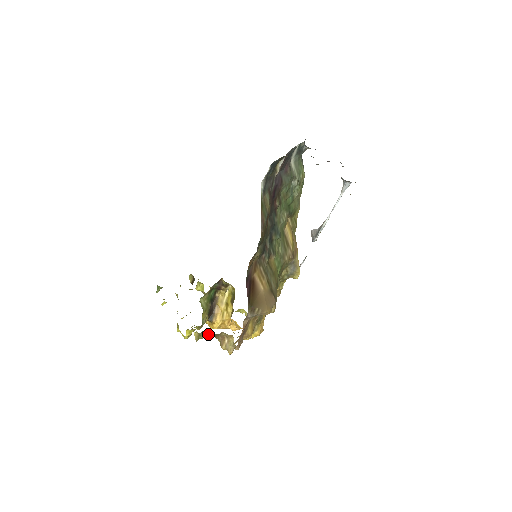
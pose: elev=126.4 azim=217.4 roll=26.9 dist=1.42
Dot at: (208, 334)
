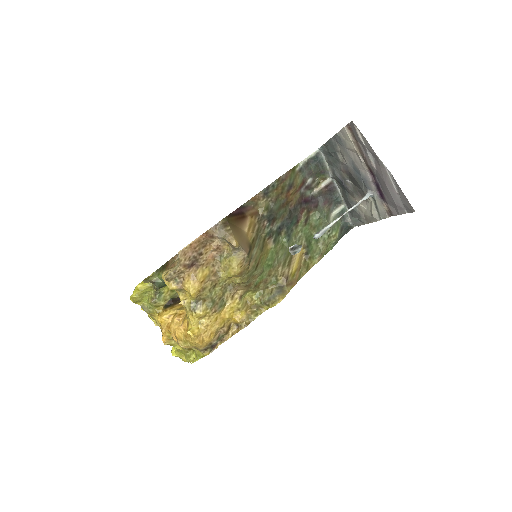
Dot at: (159, 281)
